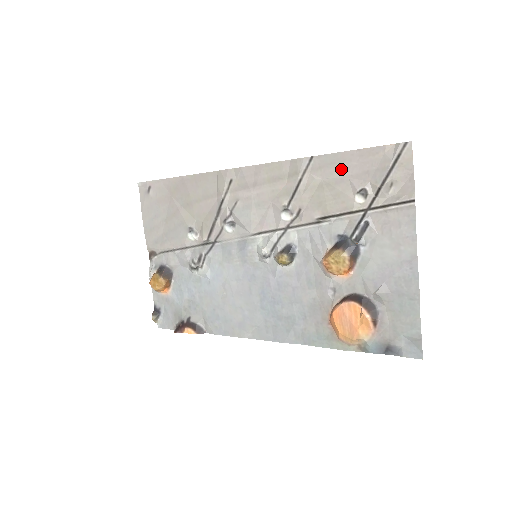
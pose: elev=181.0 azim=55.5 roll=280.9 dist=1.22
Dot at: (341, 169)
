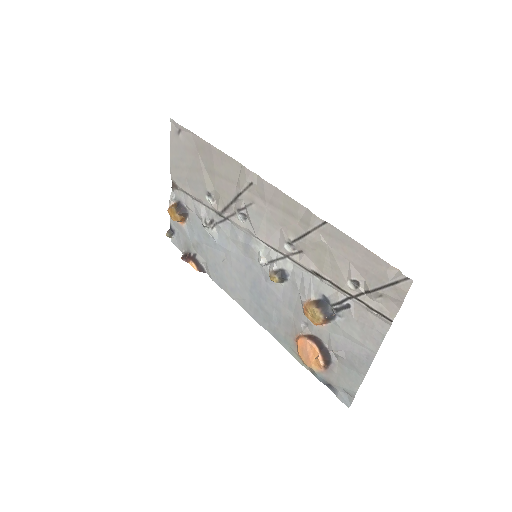
Dot at: (346, 251)
